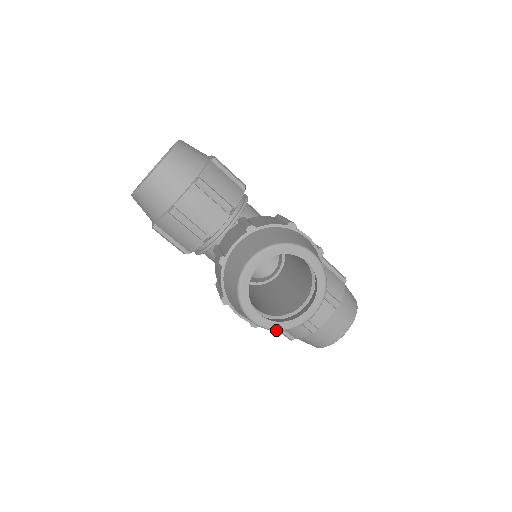
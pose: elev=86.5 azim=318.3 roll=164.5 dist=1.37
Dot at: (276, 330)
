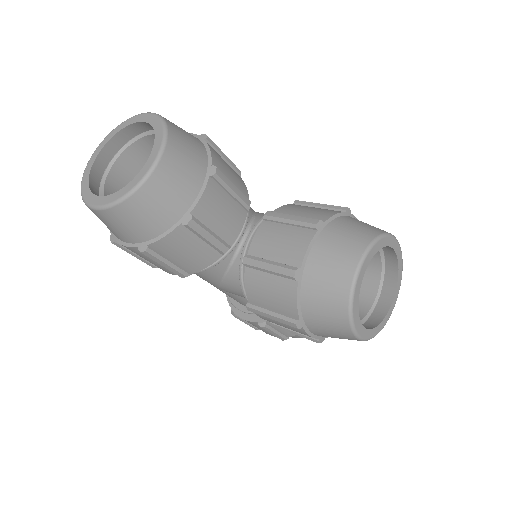
Dot at: occluded
